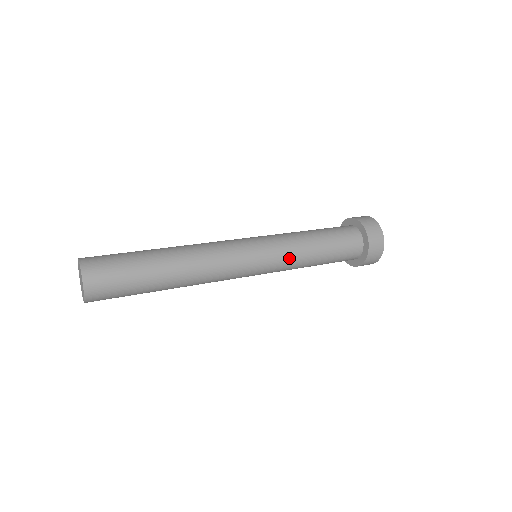
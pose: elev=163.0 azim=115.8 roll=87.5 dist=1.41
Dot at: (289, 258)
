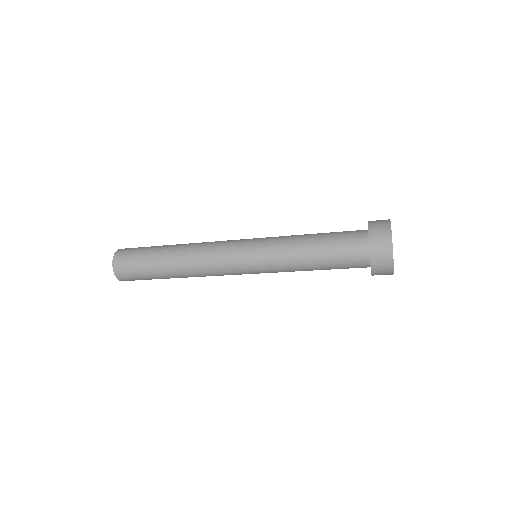
Dot at: (277, 240)
